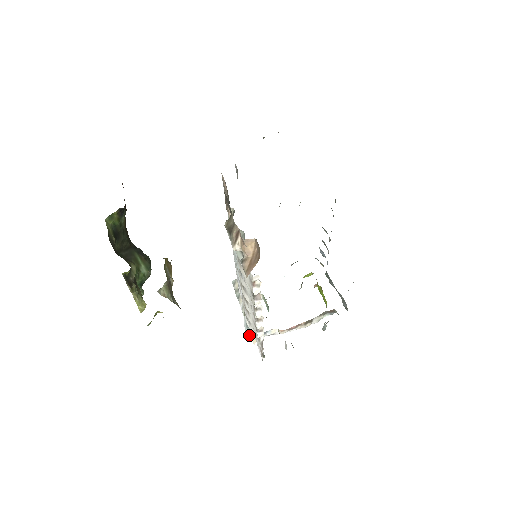
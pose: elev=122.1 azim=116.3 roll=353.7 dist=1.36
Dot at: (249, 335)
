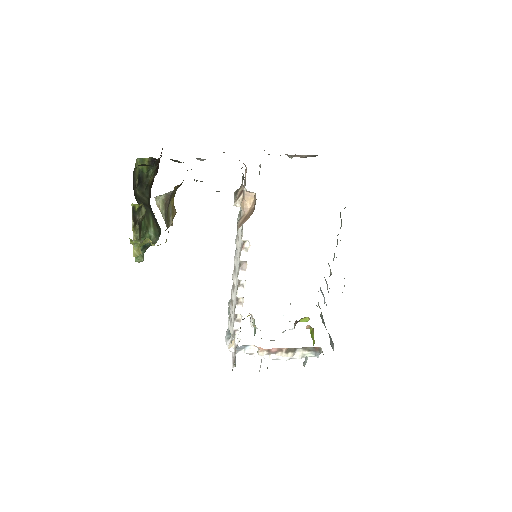
Dot at: (227, 341)
